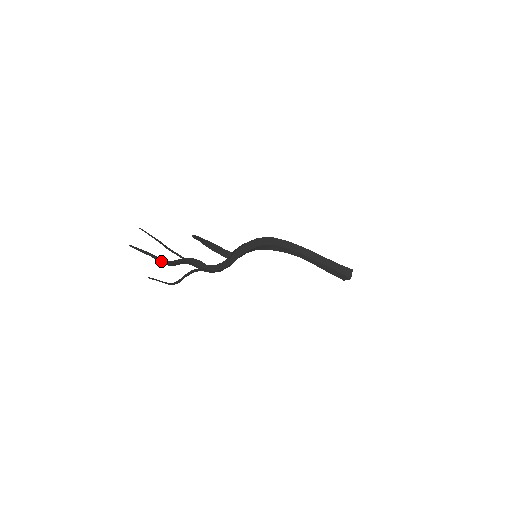
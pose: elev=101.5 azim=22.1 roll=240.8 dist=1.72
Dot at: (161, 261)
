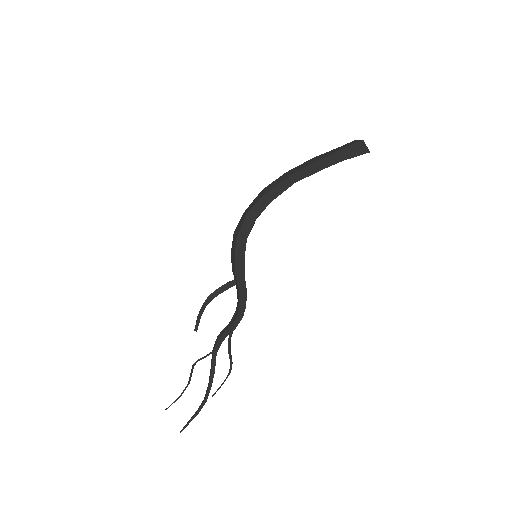
Dot at: (208, 395)
